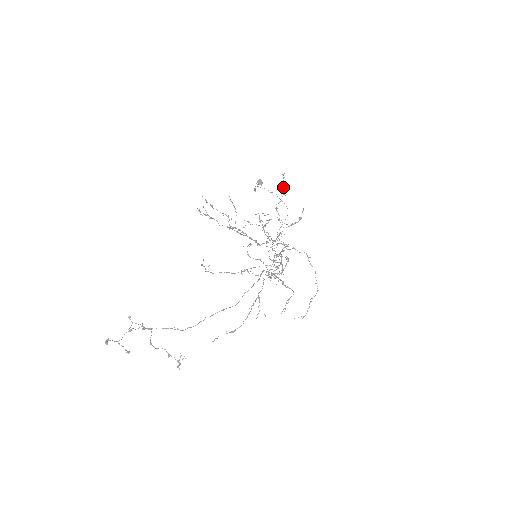
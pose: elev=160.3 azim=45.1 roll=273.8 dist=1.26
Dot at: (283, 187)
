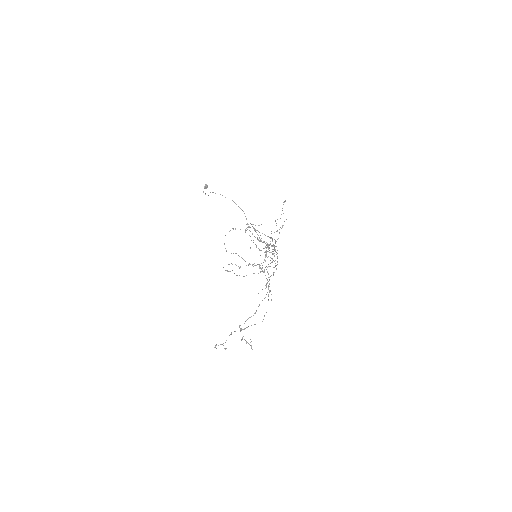
Dot at: occluded
